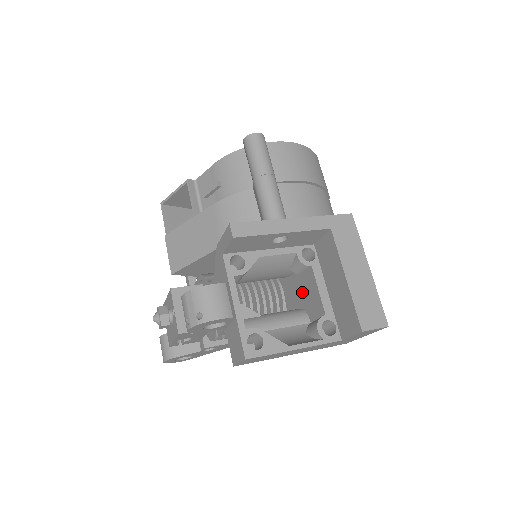
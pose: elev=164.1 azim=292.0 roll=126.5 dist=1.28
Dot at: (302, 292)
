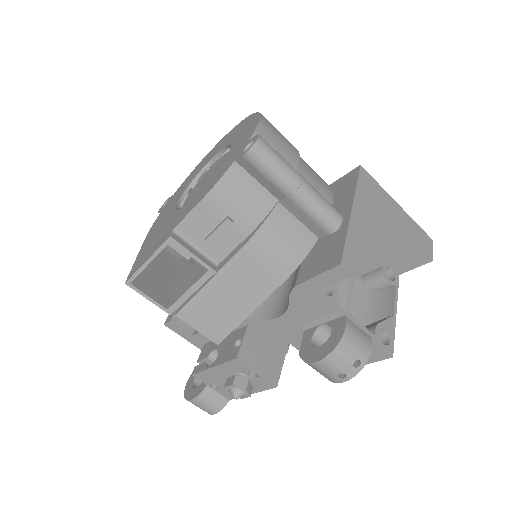
Dot at: occluded
